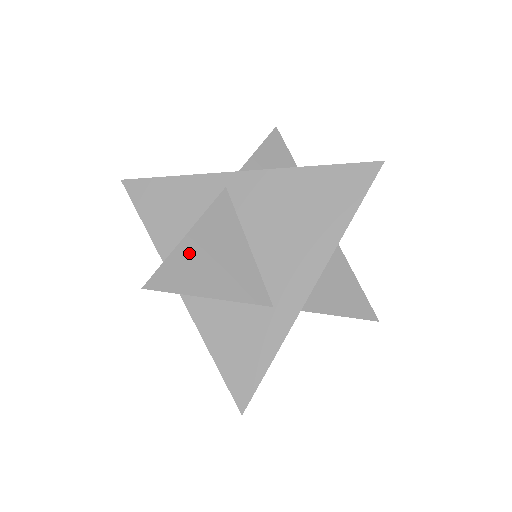
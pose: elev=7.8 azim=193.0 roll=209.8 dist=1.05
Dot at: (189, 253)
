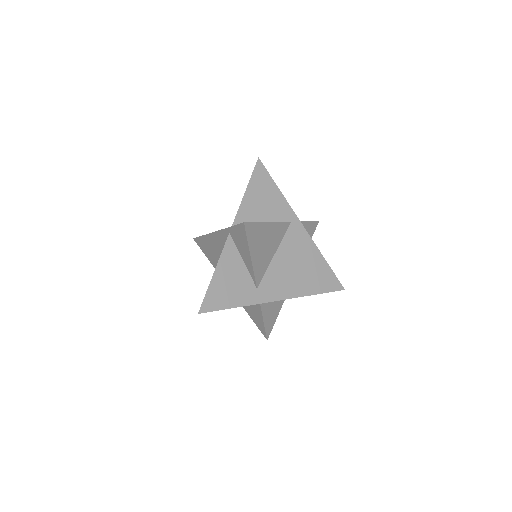
Dot at: (263, 230)
